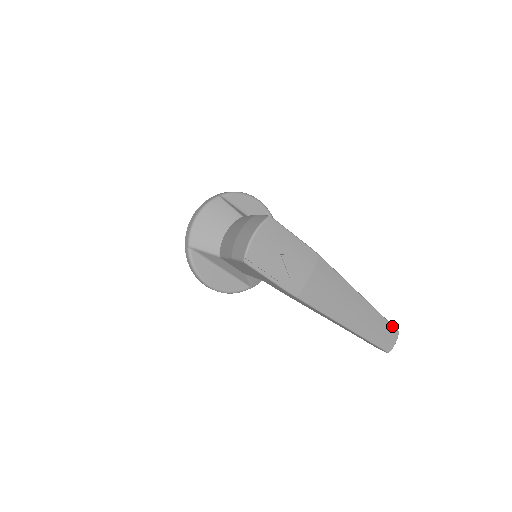
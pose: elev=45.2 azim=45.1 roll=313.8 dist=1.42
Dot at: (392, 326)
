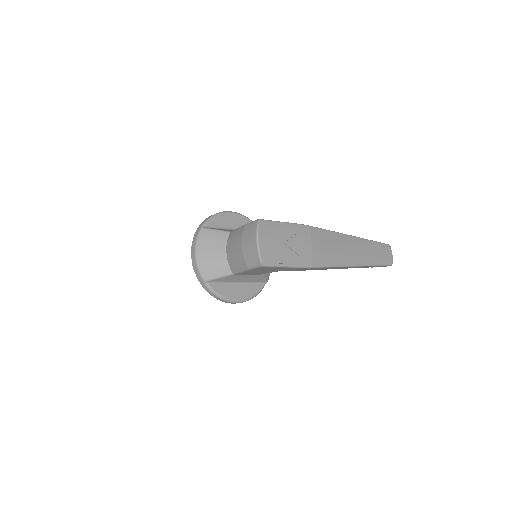
Dot at: (383, 244)
